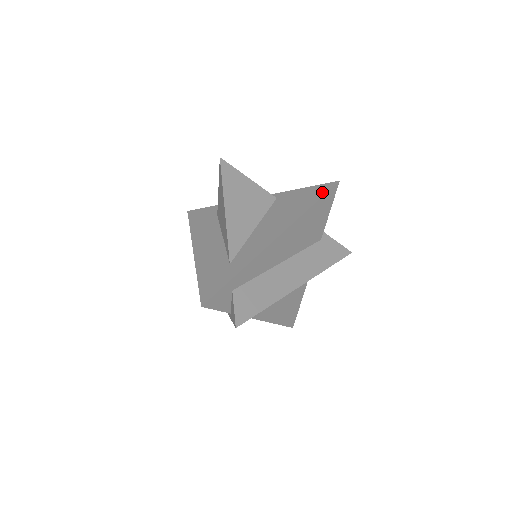
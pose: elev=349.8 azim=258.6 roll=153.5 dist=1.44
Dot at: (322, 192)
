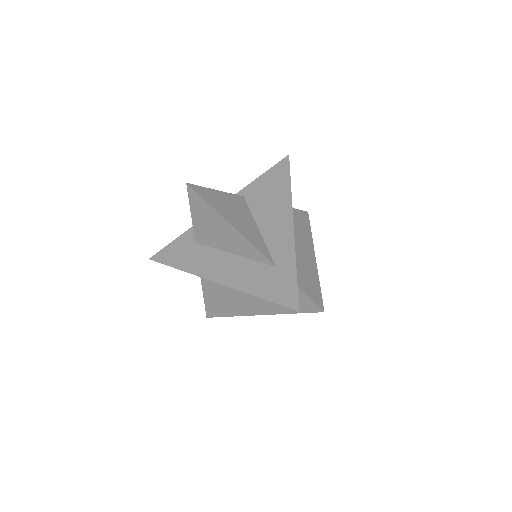
Dot at: (285, 170)
